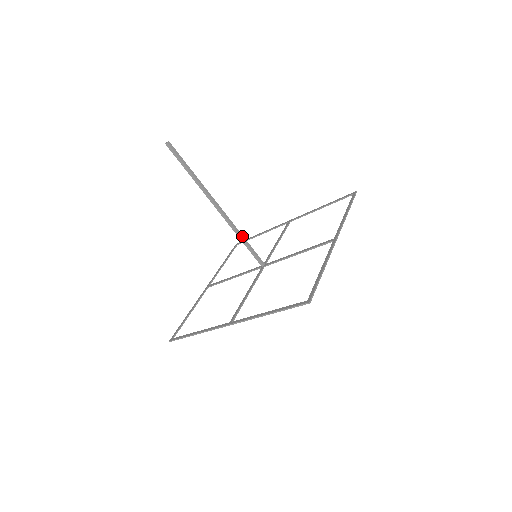
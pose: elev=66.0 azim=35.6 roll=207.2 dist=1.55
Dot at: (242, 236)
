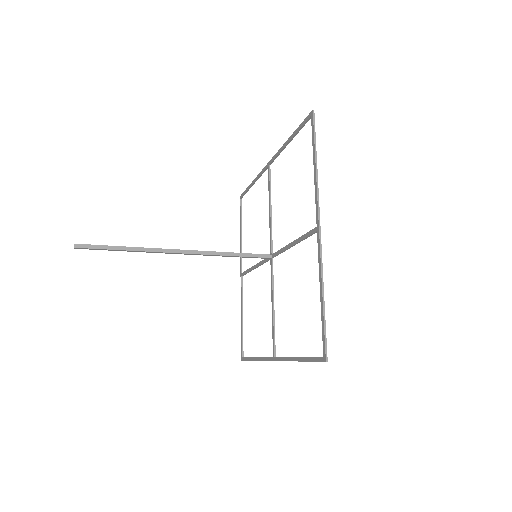
Dot at: (226, 253)
